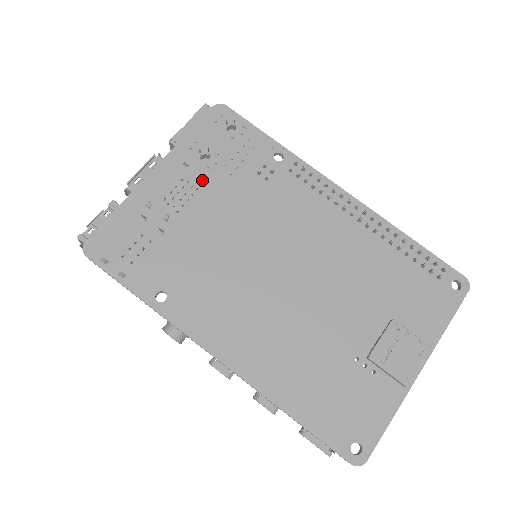
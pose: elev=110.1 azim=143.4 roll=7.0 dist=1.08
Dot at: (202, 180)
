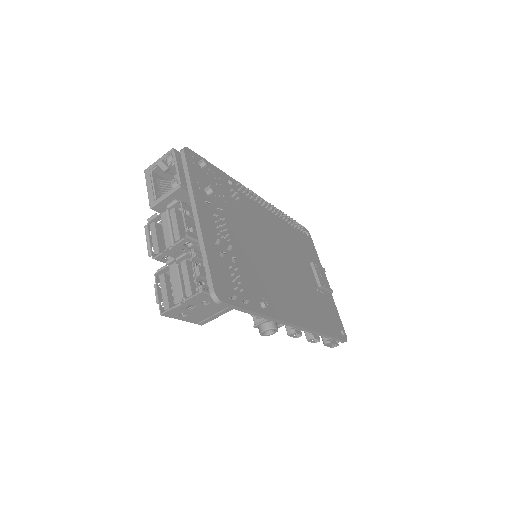
Dot at: (219, 212)
